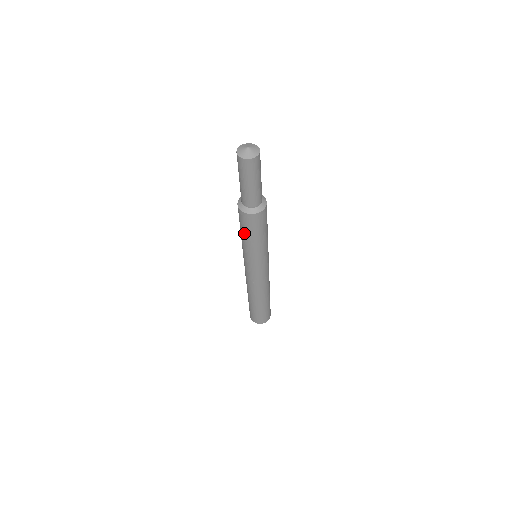
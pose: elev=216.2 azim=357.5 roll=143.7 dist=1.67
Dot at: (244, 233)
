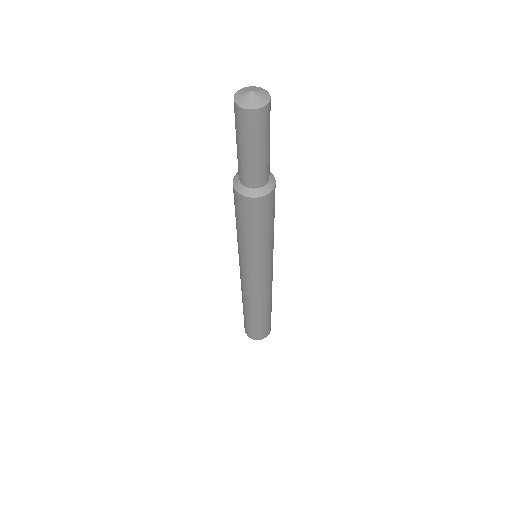
Dot at: occluded
